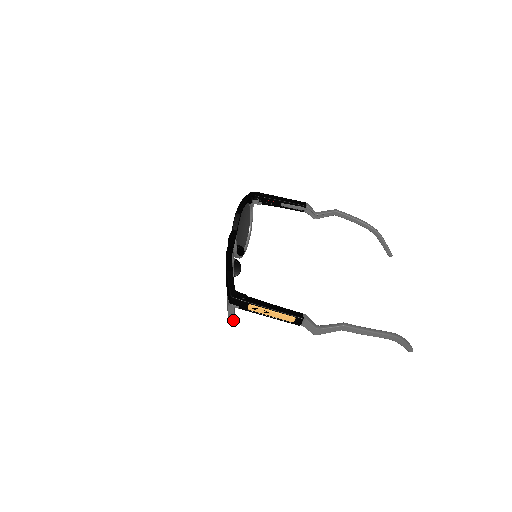
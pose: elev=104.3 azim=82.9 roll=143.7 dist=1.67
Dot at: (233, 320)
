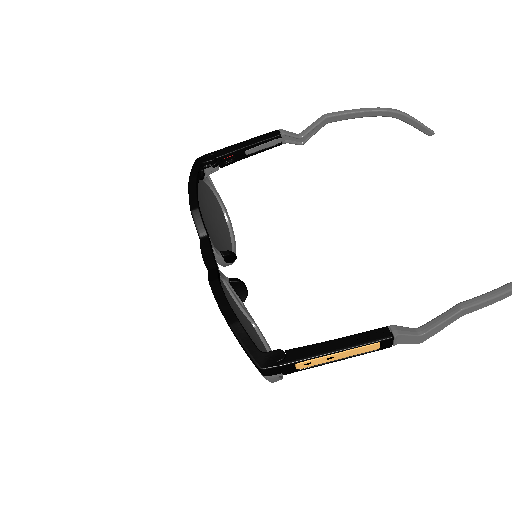
Dot at: occluded
